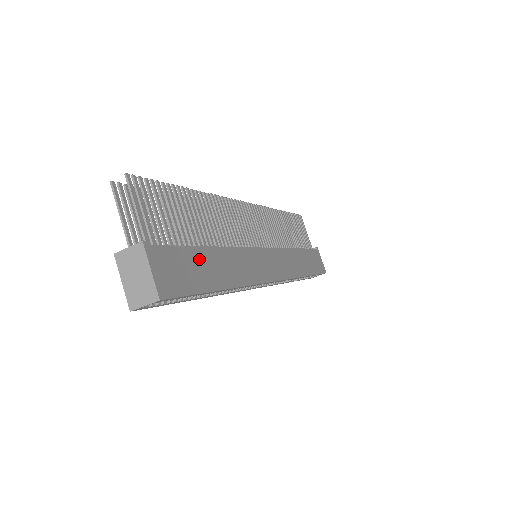
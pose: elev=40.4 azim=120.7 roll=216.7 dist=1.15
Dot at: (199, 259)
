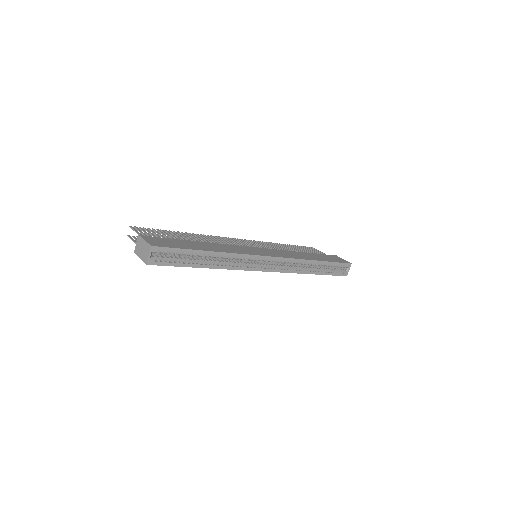
Dot at: (185, 242)
